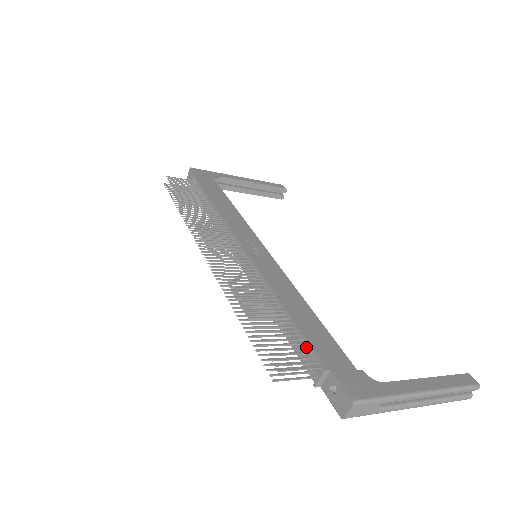
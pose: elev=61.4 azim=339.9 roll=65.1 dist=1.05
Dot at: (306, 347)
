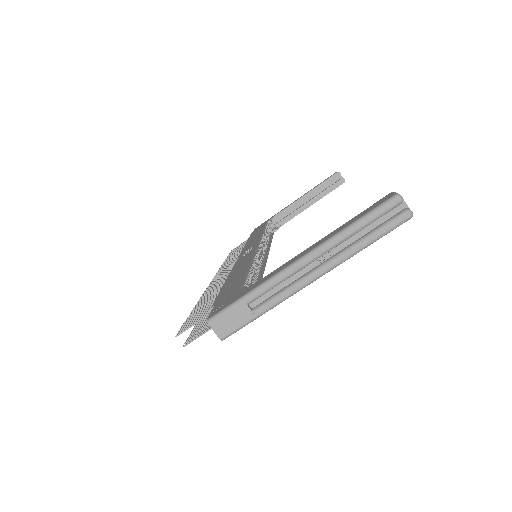
Dot at: occluded
